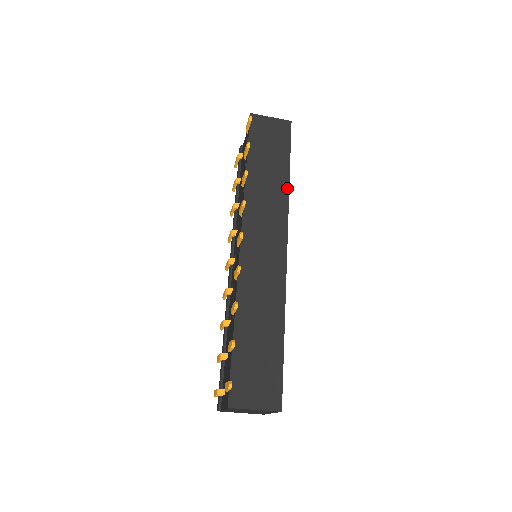
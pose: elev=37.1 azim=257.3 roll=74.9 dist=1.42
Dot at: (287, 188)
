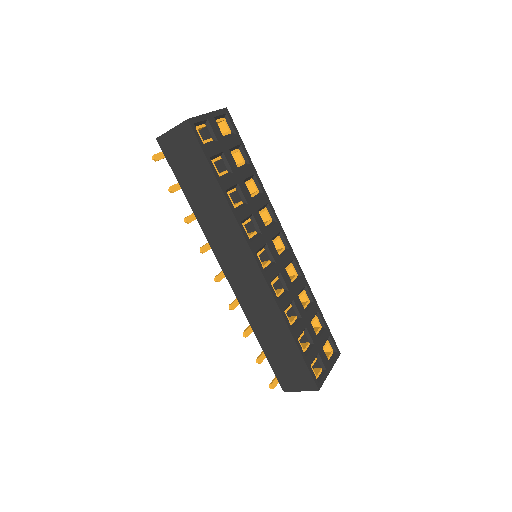
Dot at: (227, 205)
